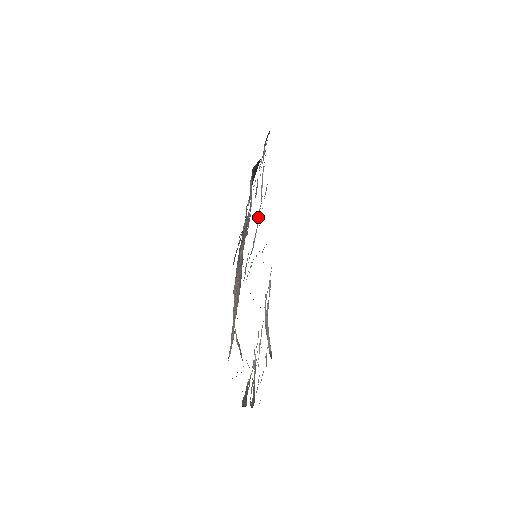
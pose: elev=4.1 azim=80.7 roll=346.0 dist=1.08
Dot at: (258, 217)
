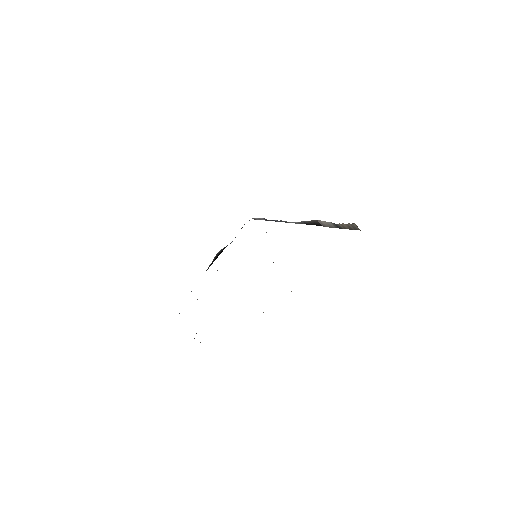
Dot at: occluded
